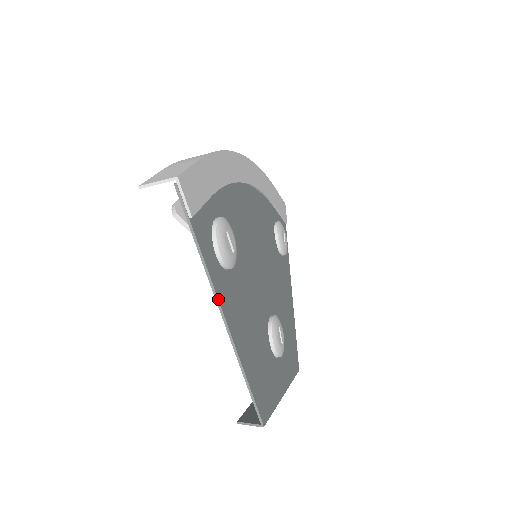
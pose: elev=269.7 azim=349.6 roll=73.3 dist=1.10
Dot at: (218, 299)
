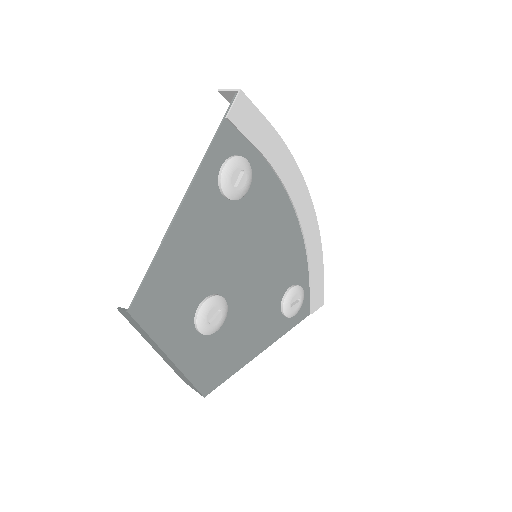
Dot at: (193, 181)
